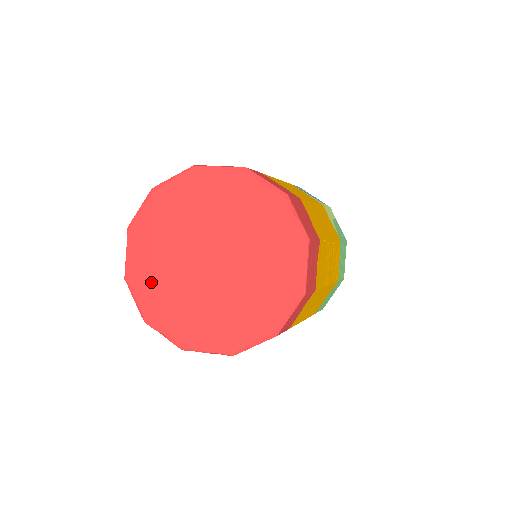
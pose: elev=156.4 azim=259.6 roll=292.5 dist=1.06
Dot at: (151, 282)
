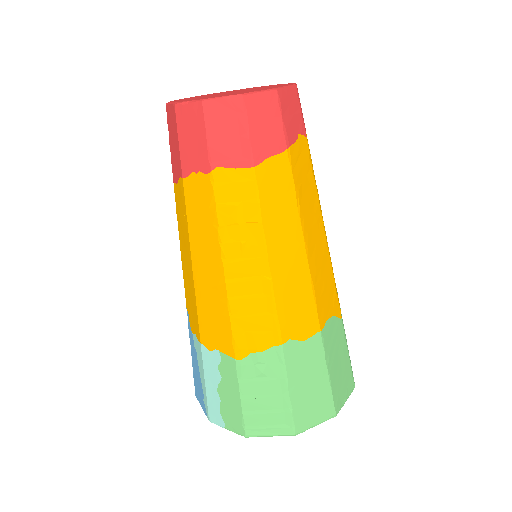
Dot at: occluded
